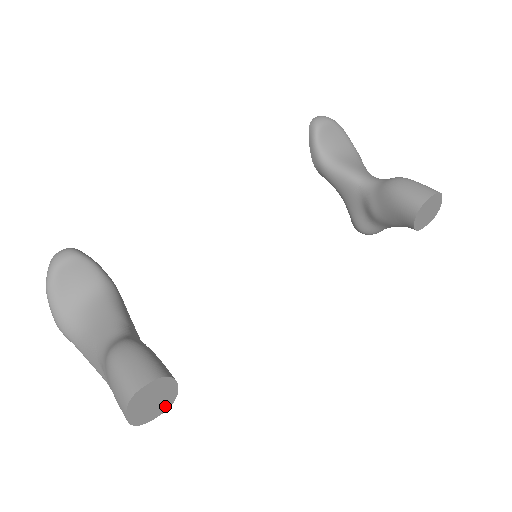
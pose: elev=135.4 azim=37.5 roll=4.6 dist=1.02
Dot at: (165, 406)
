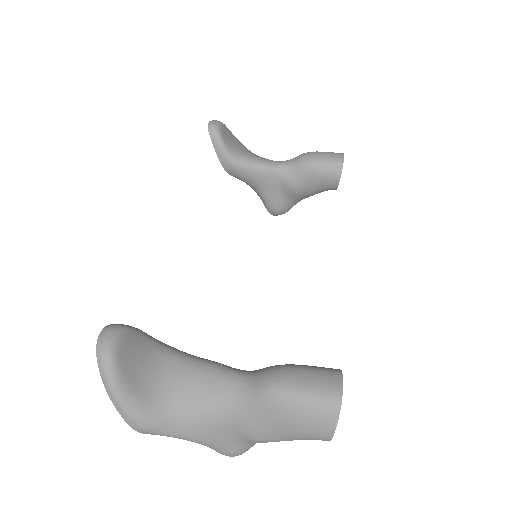
Dot at: occluded
